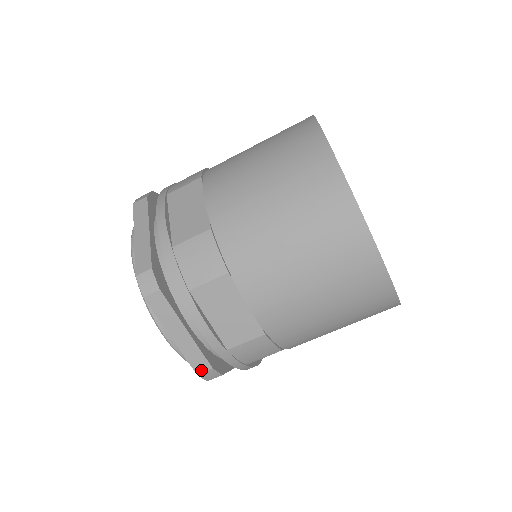
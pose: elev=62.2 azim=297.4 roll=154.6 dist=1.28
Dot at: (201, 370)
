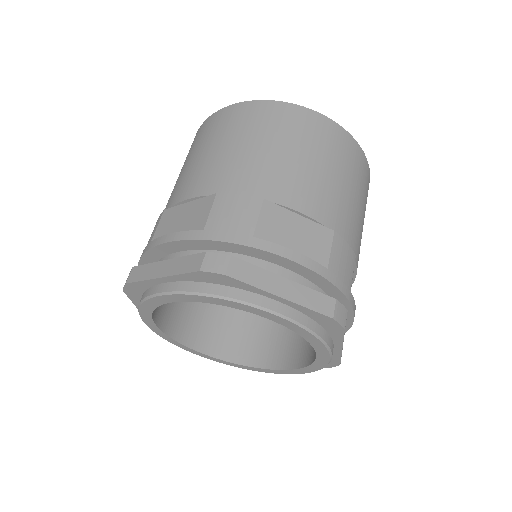
Dot at: (199, 265)
